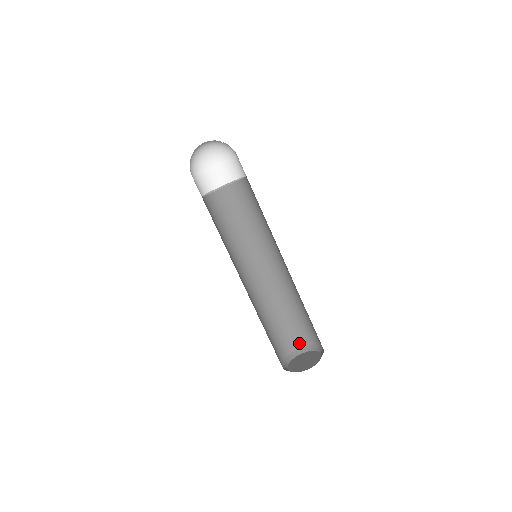
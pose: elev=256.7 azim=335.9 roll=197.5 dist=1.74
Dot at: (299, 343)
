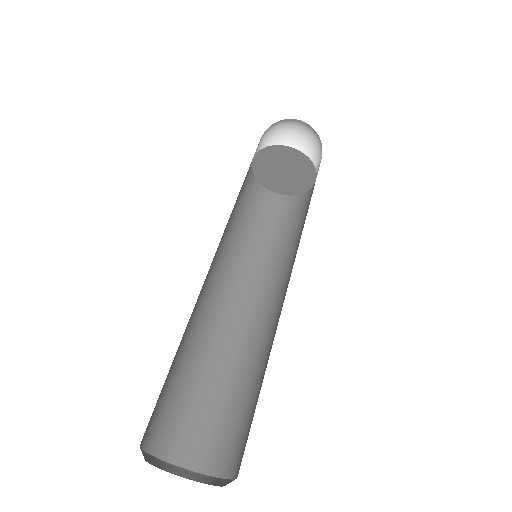
Dot at: (222, 464)
